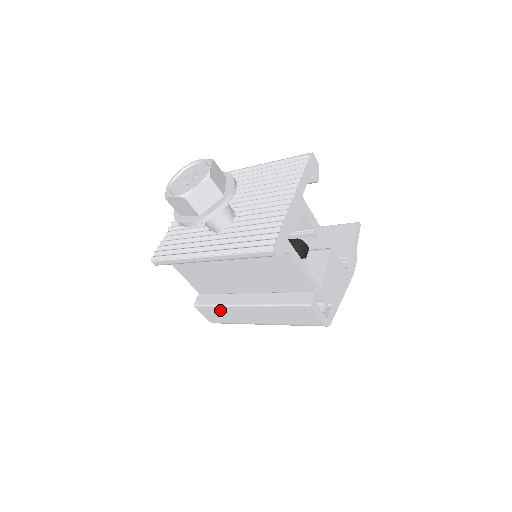
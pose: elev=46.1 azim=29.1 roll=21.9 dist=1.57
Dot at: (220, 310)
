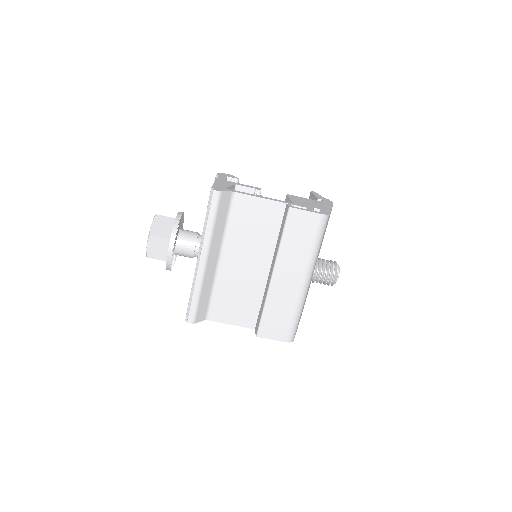
Dot at: (270, 311)
